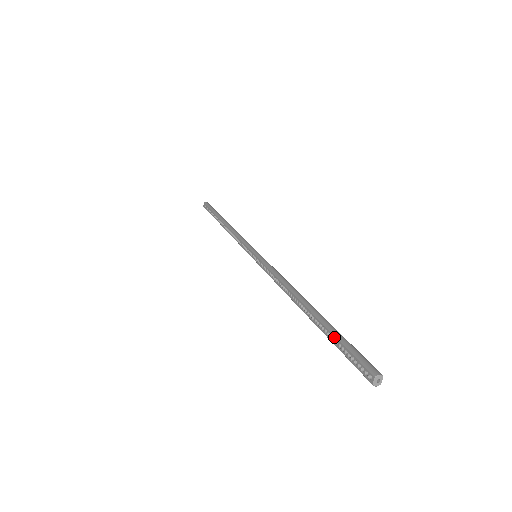
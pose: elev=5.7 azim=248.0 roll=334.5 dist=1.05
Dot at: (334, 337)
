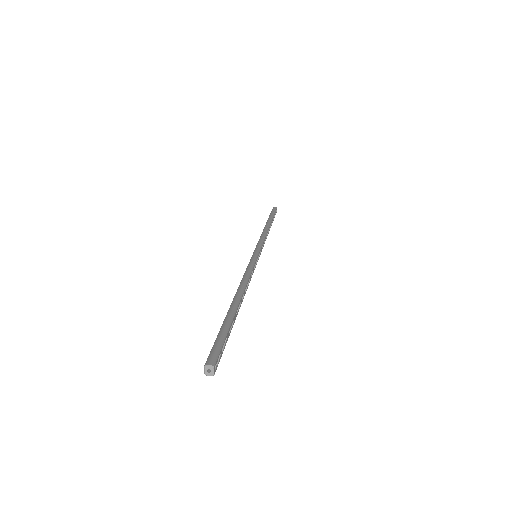
Dot at: (220, 330)
